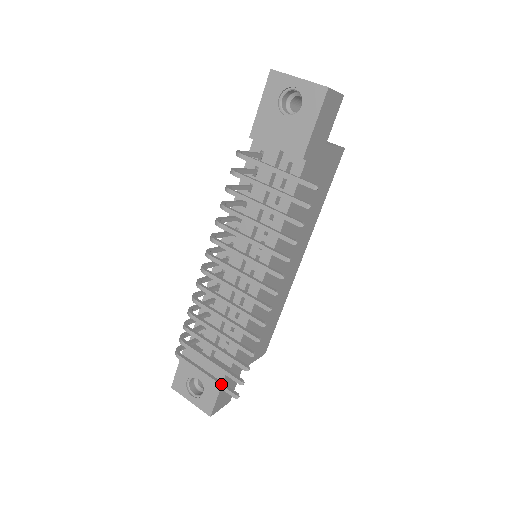
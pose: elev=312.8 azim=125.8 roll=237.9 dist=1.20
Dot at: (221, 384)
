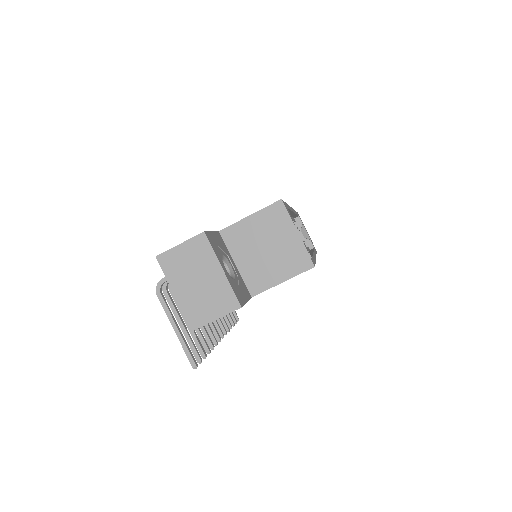
Dot at: occluded
